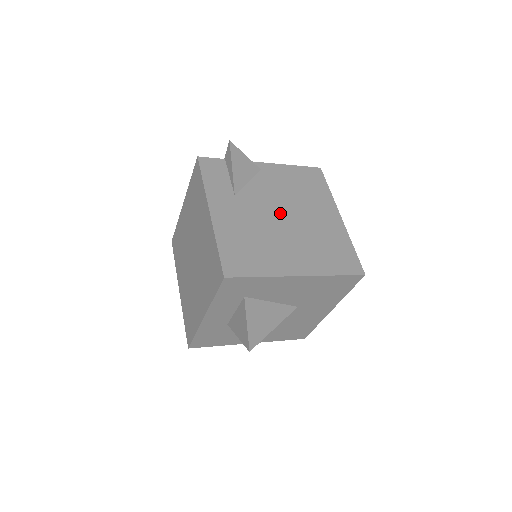
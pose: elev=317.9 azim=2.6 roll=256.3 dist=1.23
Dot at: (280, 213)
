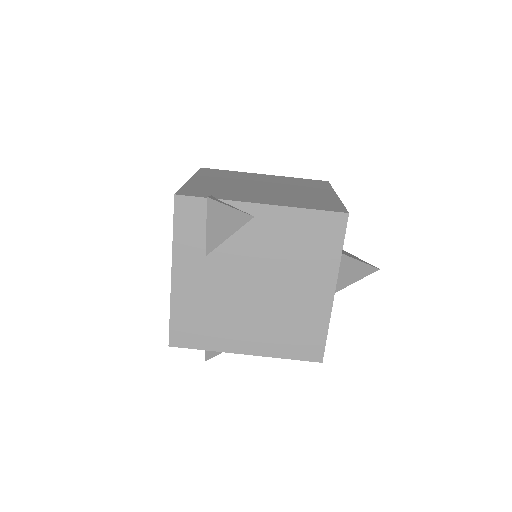
Dot at: (254, 282)
